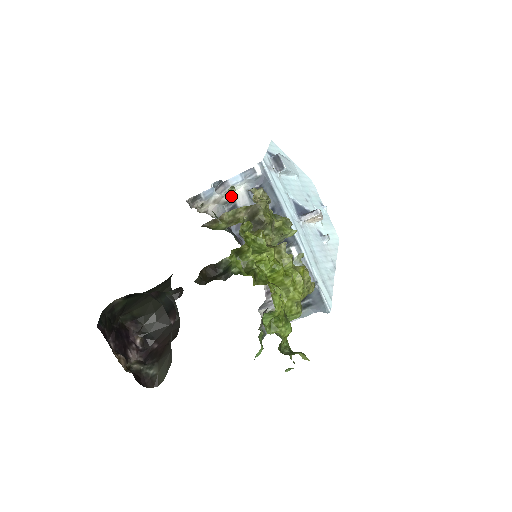
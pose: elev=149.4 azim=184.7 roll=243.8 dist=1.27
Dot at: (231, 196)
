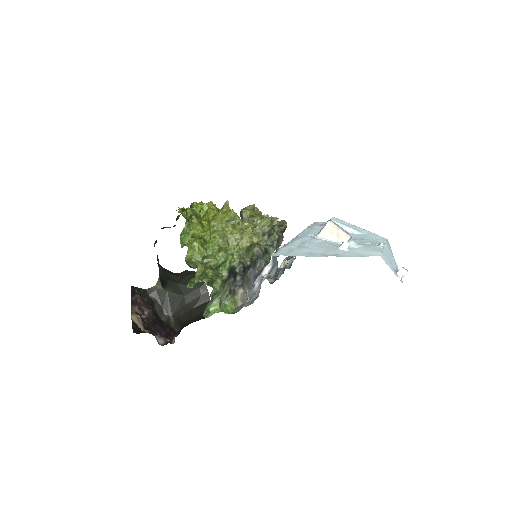
Dot at: occluded
